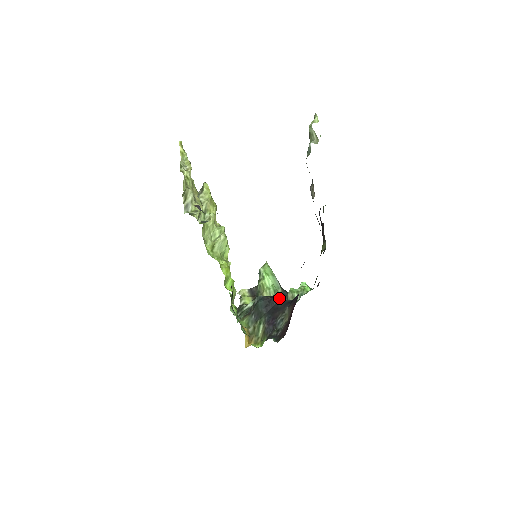
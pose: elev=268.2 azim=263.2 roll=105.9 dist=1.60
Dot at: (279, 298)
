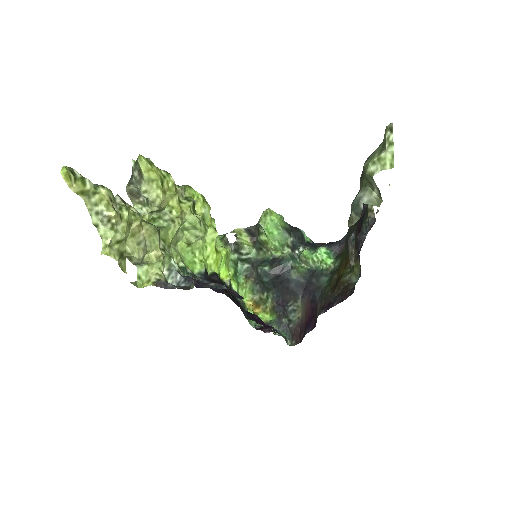
Dot at: (289, 272)
